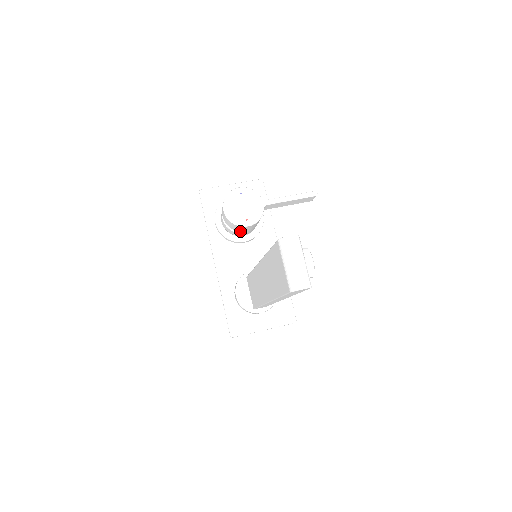
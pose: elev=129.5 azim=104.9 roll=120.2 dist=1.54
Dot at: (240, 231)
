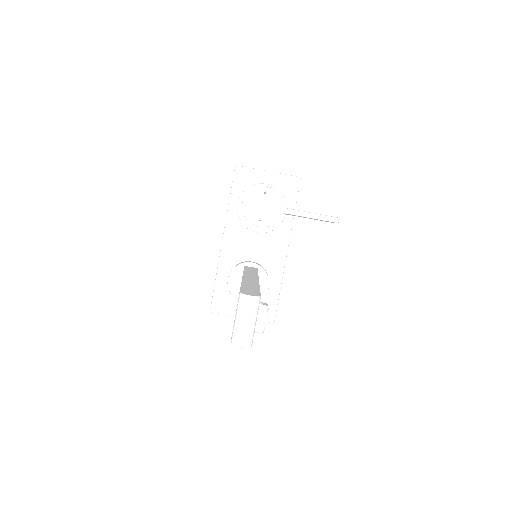
Dot at: occluded
